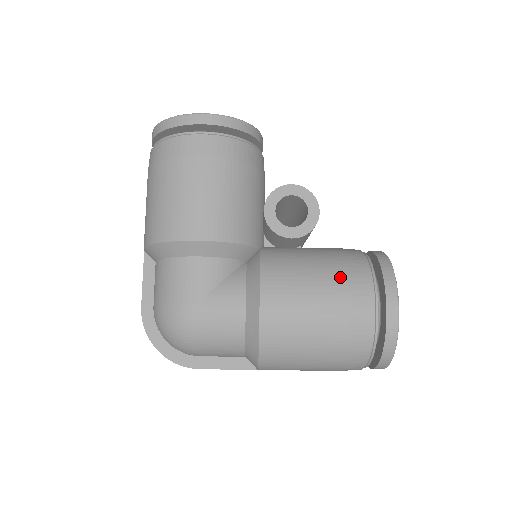
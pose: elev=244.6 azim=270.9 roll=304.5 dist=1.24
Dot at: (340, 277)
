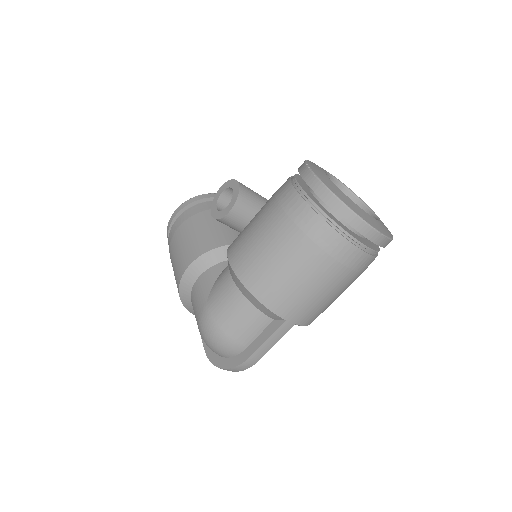
Dot at: (270, 199)
